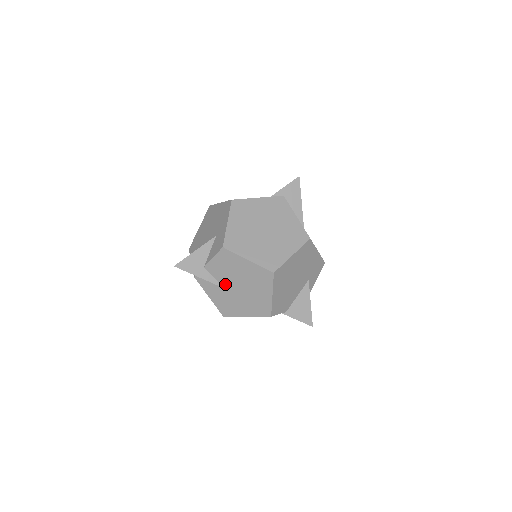
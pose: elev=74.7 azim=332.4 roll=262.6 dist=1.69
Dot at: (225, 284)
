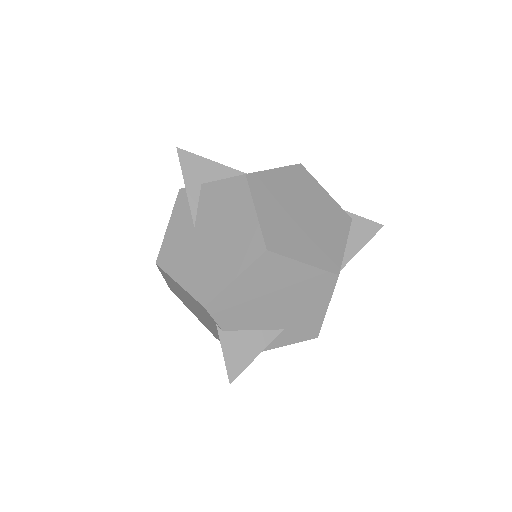
Dot at: (200, 222)
